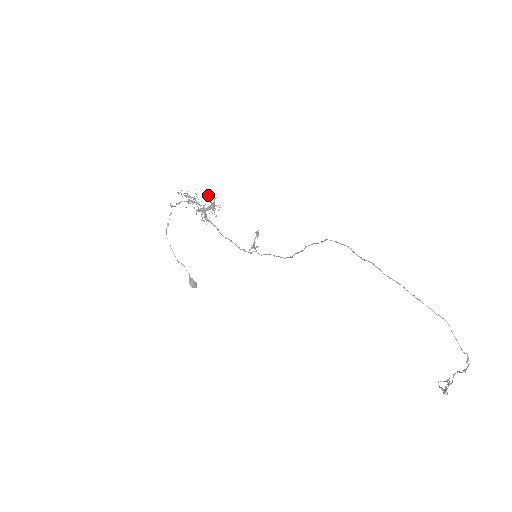
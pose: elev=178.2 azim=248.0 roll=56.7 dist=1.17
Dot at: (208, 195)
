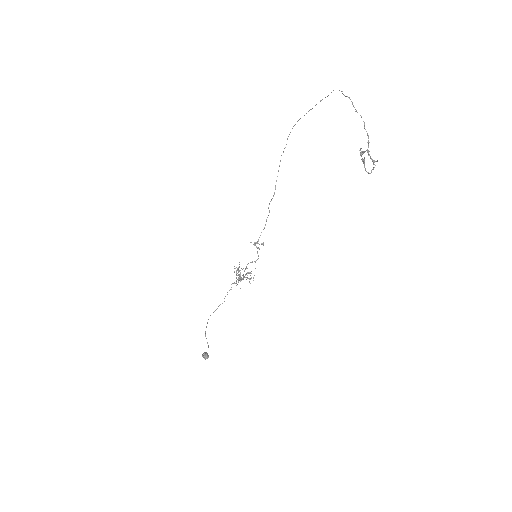
Dot at: occluded
